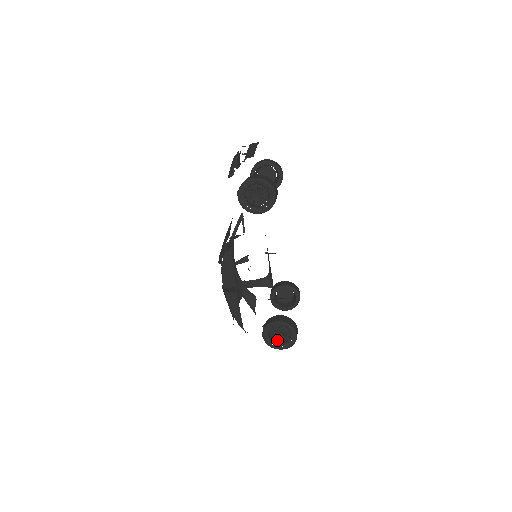
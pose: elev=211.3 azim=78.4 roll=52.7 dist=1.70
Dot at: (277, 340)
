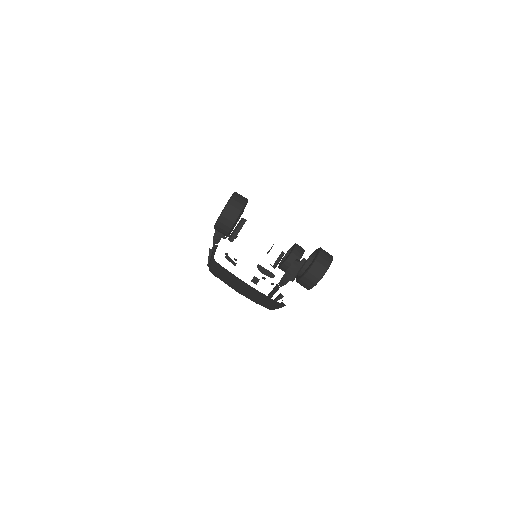
Dot at: occluded
